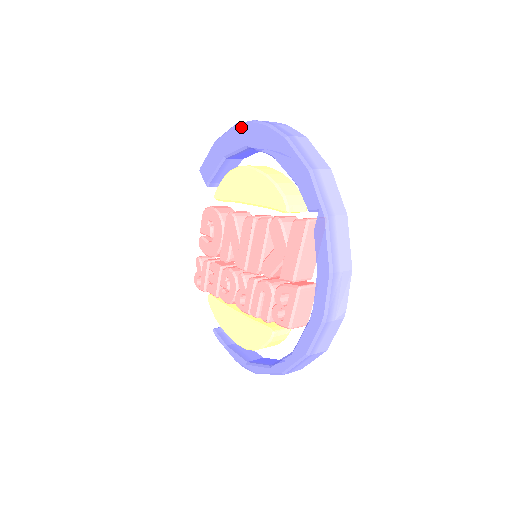
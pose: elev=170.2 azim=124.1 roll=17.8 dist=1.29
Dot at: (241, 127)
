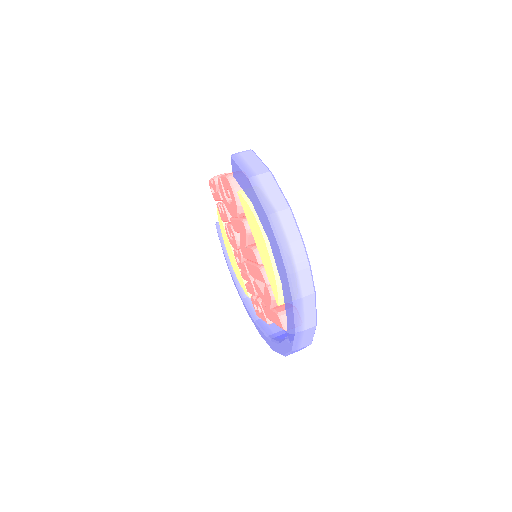
Dot at: (271, 229)
